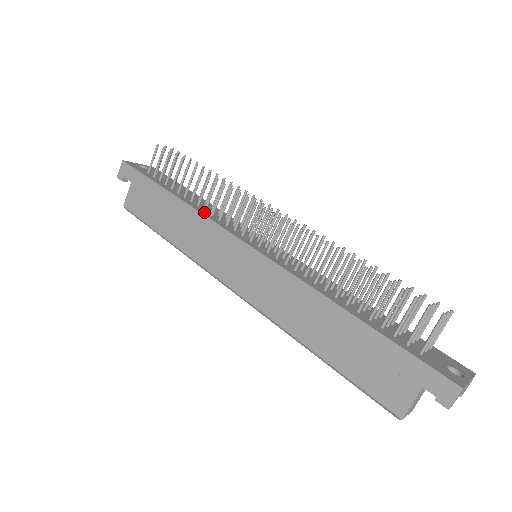
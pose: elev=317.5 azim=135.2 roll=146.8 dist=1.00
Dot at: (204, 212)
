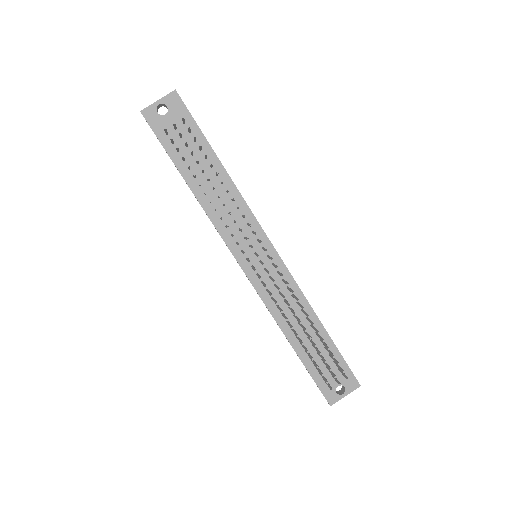
Dot at: (214, 216)
